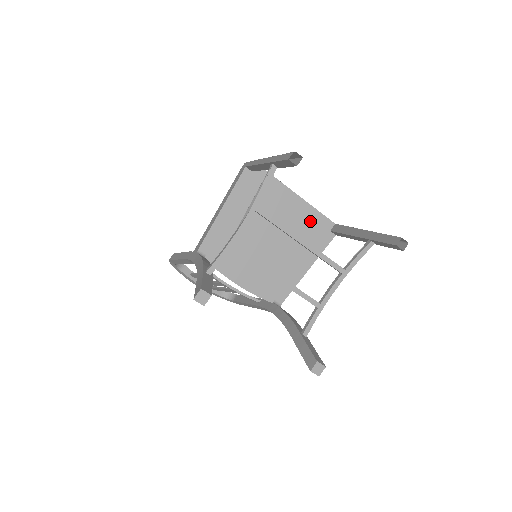
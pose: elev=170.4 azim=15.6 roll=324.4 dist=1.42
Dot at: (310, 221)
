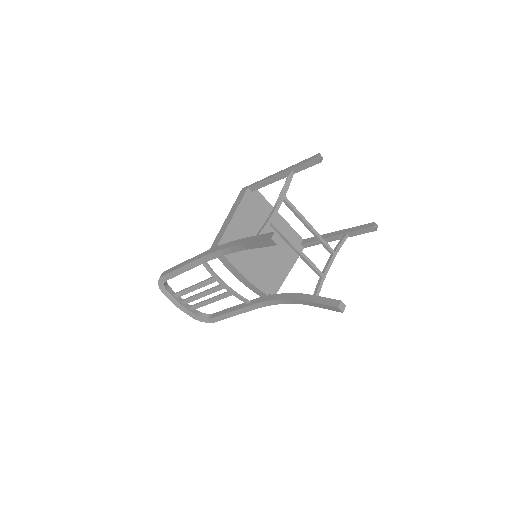
Dot at: (288, 235)
